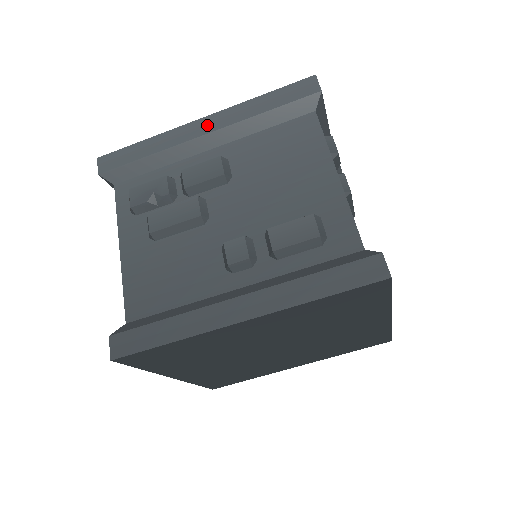
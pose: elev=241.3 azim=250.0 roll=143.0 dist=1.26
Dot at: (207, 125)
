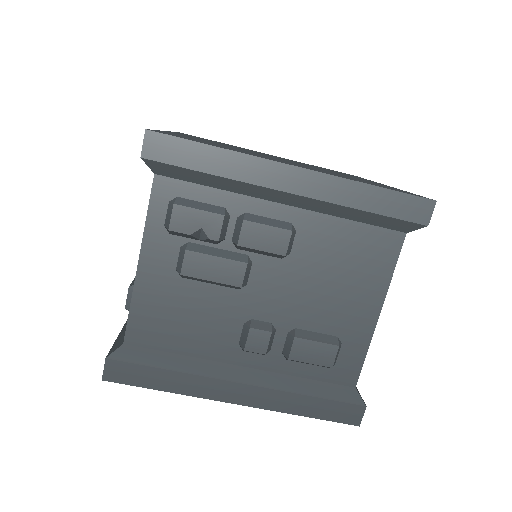
Dot at: (298, 182)
